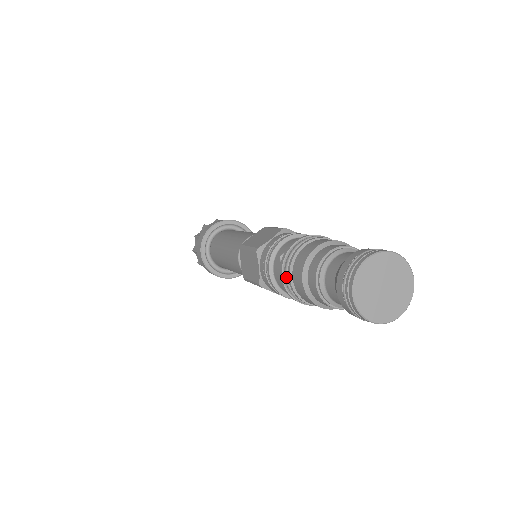
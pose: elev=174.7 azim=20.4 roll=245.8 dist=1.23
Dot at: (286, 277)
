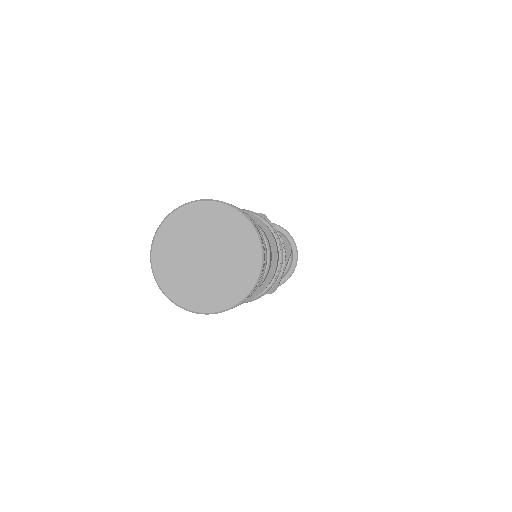
Dot at: occluded
